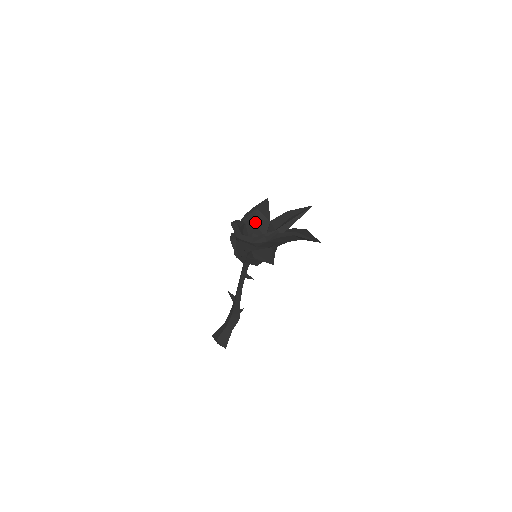
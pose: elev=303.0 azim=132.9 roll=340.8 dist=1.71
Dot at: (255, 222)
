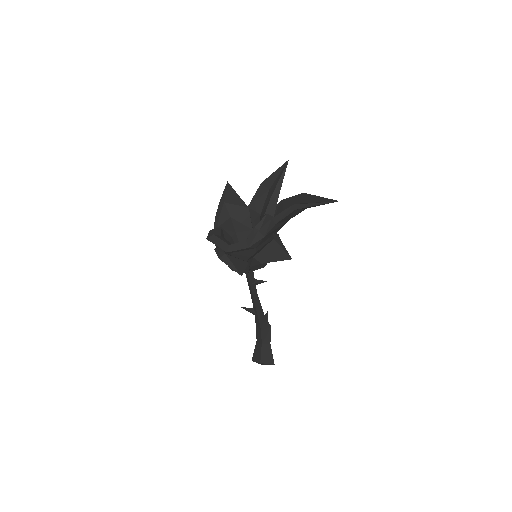
Dot at: (231, 219)
